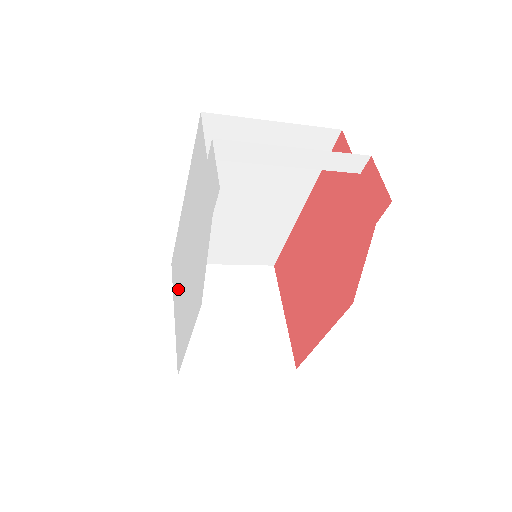
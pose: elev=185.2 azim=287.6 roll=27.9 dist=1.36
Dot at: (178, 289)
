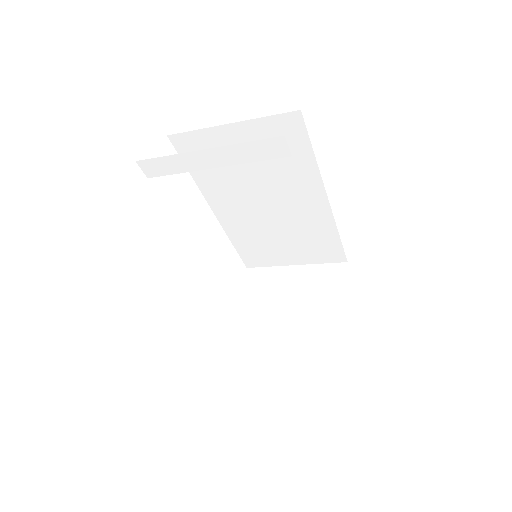
Dot at: occluded
